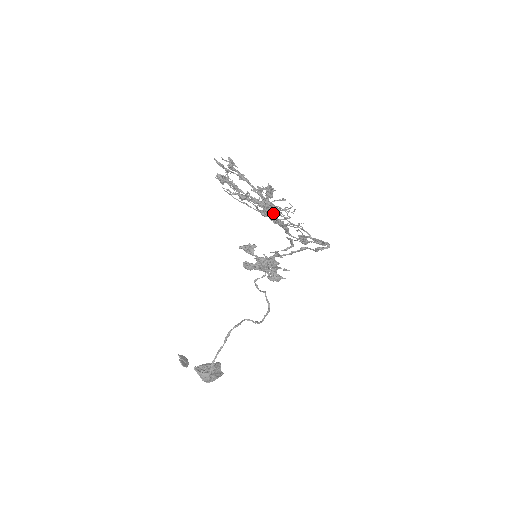
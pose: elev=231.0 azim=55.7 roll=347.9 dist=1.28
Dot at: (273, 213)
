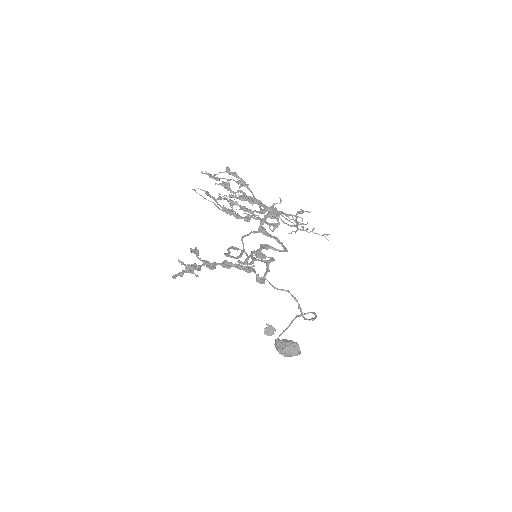
Dot at: (271, 217)
